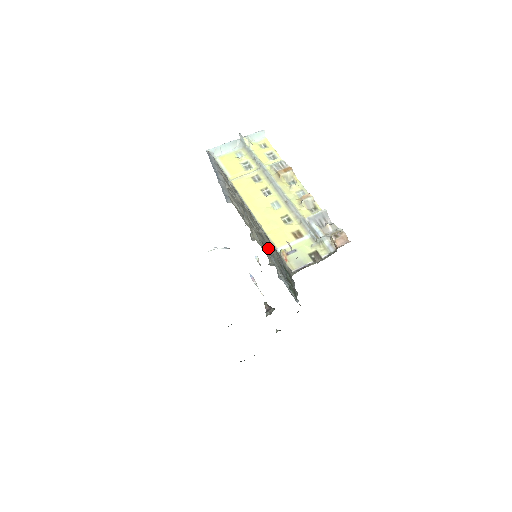
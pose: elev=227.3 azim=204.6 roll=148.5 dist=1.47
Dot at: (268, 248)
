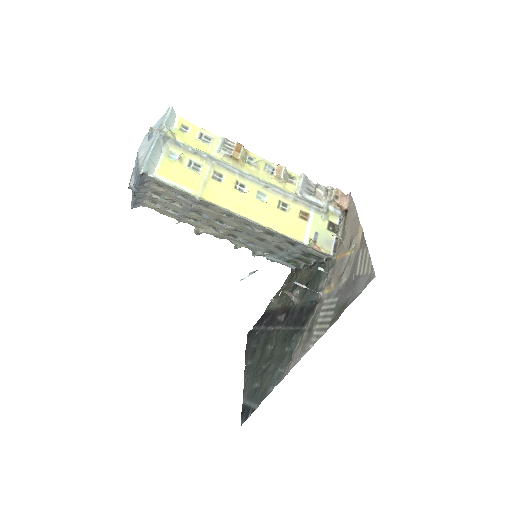
Dot at: (253, 239)
